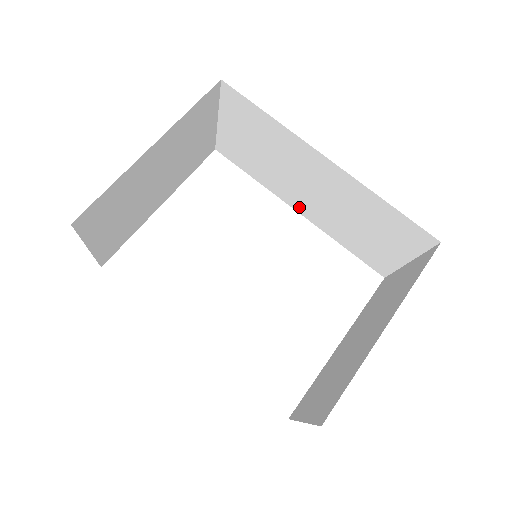
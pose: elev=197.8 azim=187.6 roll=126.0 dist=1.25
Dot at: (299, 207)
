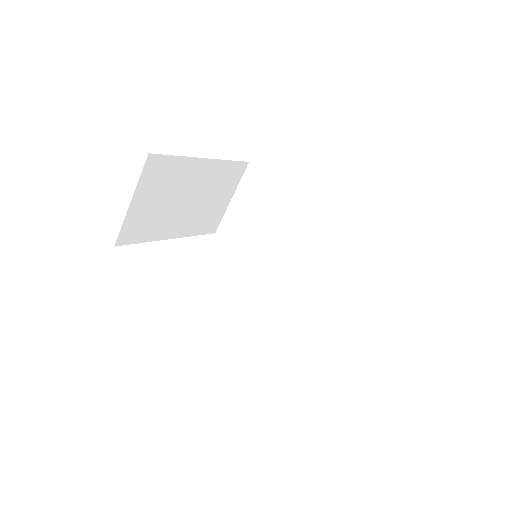
Dot at: (277, 275)
